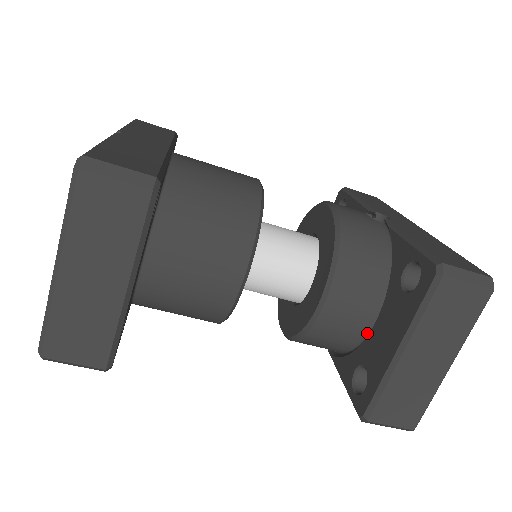
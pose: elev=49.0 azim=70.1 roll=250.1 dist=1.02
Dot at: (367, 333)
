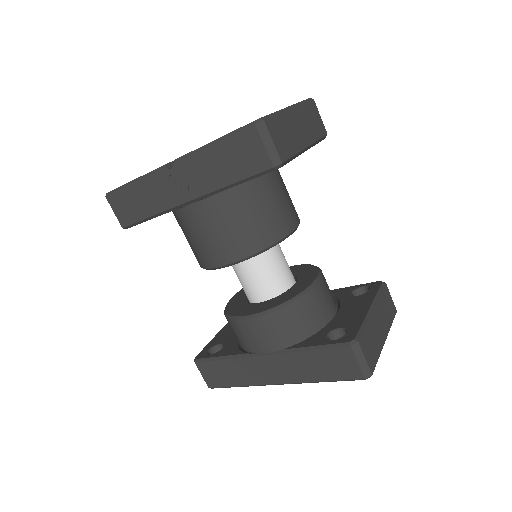
Dot at: (327, 323)
